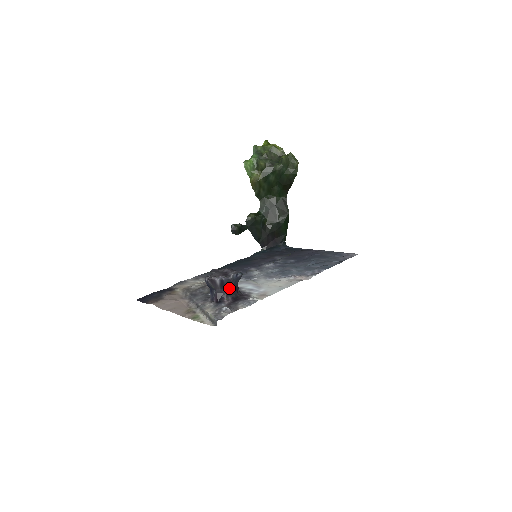
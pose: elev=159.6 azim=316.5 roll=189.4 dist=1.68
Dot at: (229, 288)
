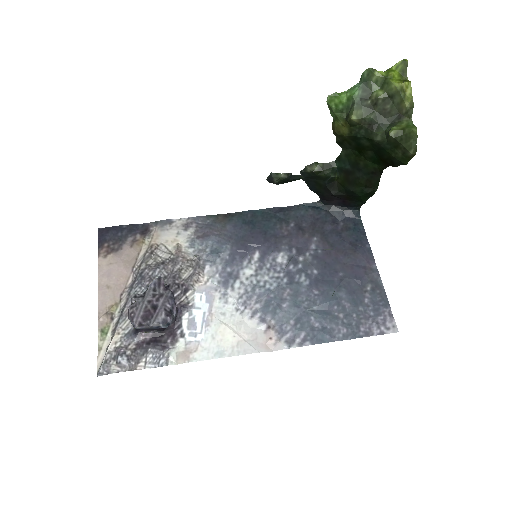
Dot at: occluded
